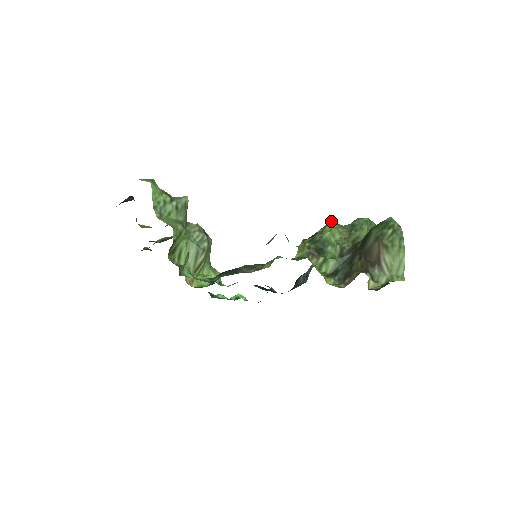
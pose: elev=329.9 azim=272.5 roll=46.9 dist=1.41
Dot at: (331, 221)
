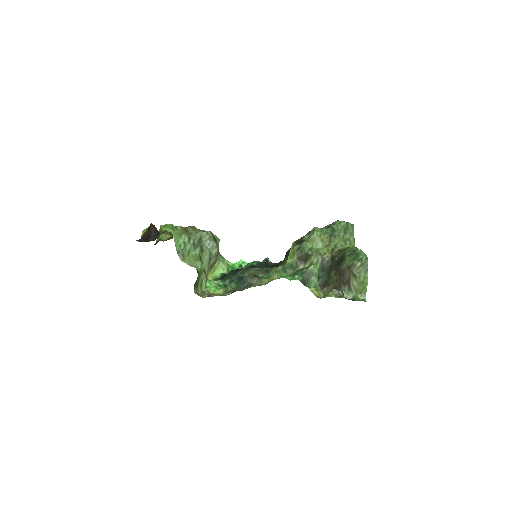
Dot at: (316, 227)
